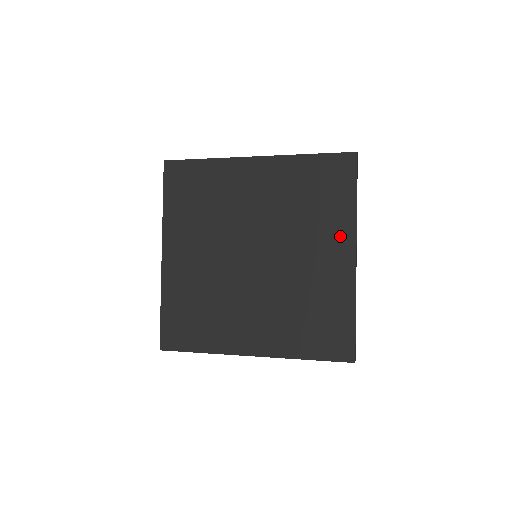
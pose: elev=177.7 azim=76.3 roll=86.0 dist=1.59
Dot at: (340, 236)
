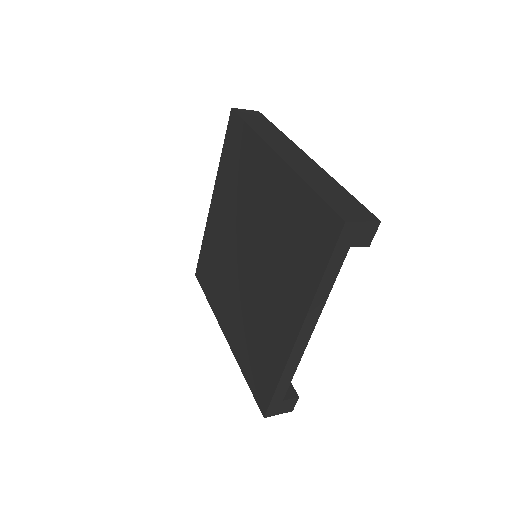
Dot at: (296, 302)
